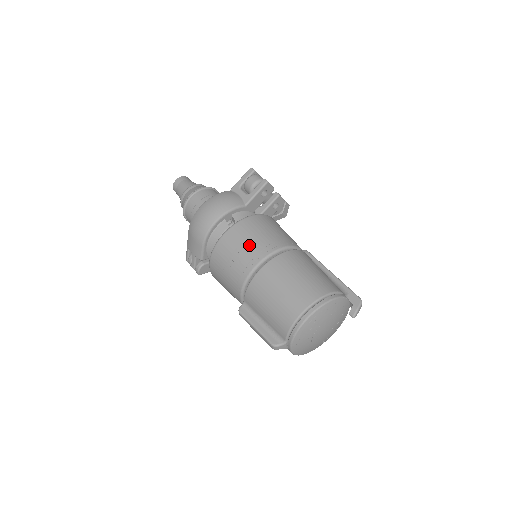
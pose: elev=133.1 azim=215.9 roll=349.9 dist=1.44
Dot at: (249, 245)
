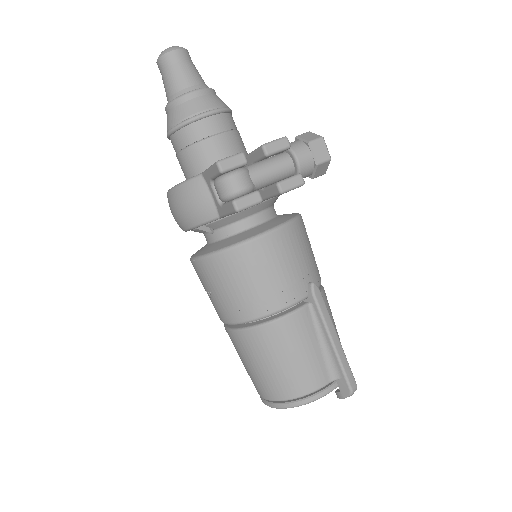
Dot at: (215, 298)
